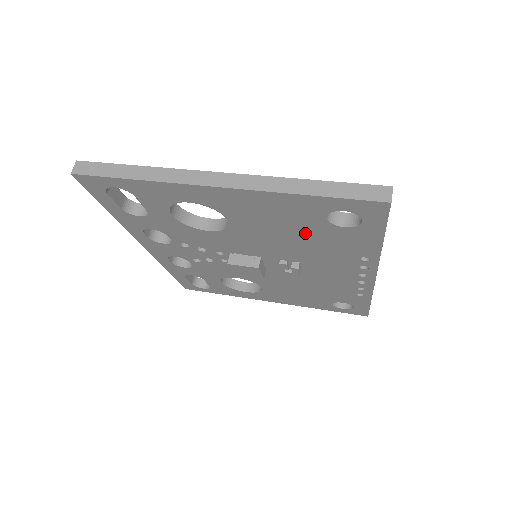
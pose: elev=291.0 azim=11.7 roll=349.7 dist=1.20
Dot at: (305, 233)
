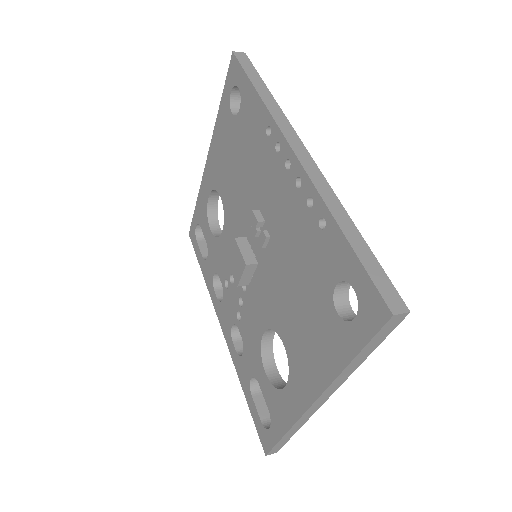
Dot at: (238, 151)
